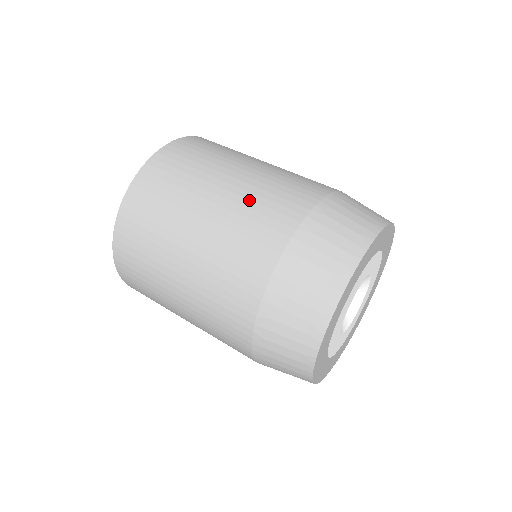
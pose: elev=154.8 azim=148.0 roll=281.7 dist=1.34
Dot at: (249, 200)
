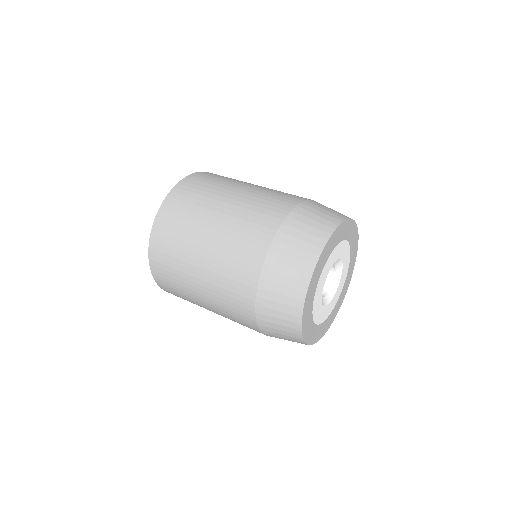
Dot at: occluded
